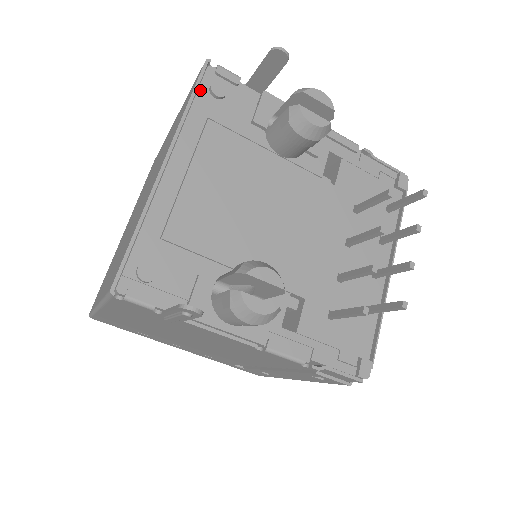
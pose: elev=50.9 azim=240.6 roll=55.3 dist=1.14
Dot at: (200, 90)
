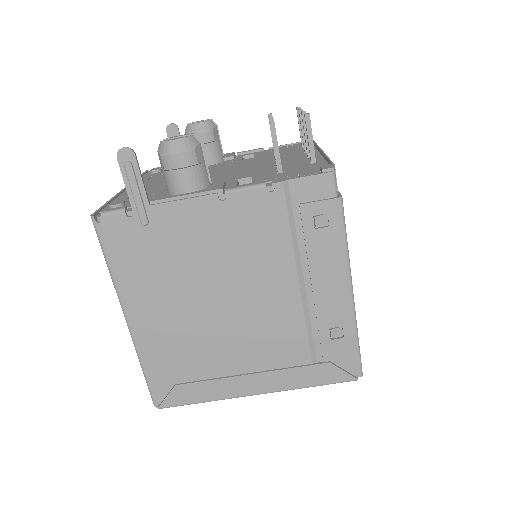
Dot at: (145, 175)
